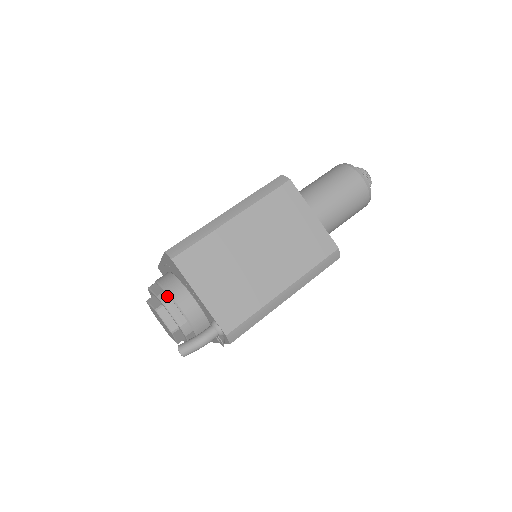
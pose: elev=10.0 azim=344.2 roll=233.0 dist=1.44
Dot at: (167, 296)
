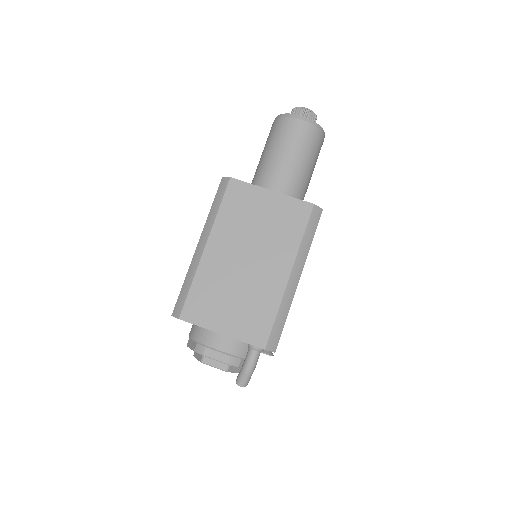
Dot at: (201, 346)
